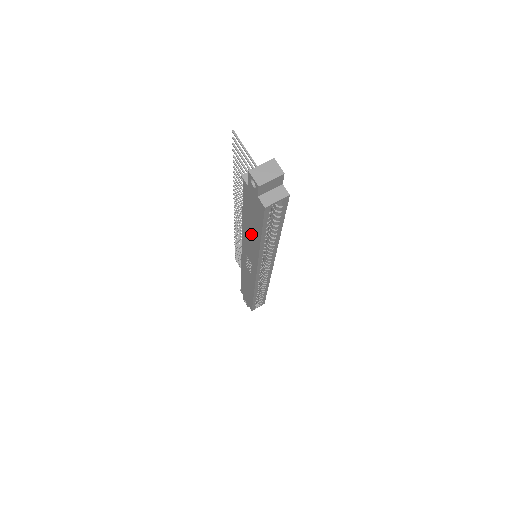
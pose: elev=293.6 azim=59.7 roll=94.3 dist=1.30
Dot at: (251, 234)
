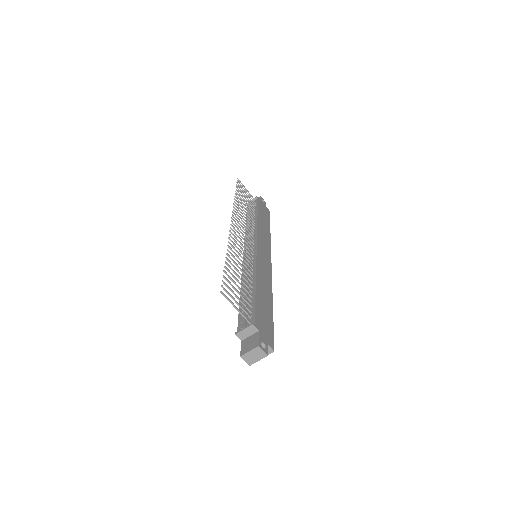
Dot at: occluded
